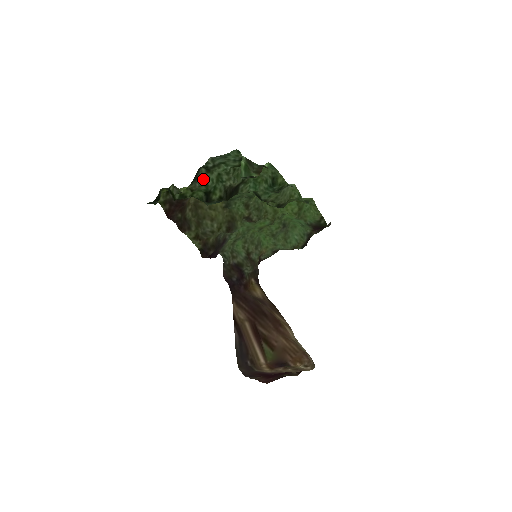
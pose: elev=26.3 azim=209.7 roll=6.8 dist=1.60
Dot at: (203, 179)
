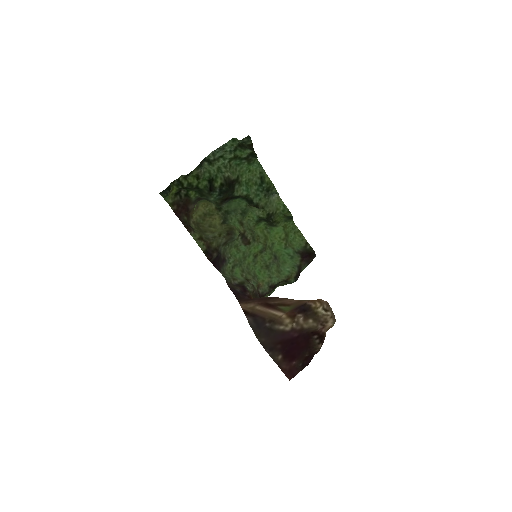
Dot at: (206, 169)
